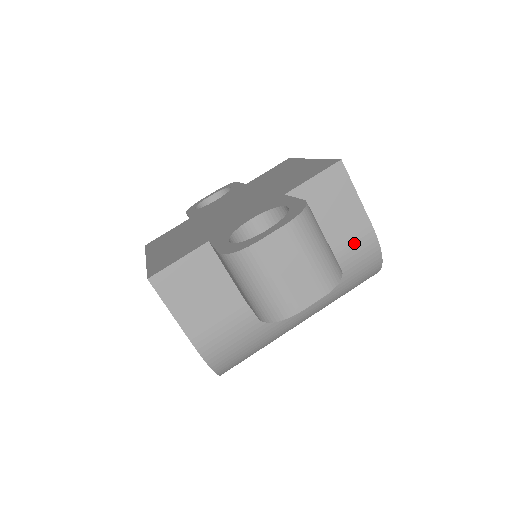
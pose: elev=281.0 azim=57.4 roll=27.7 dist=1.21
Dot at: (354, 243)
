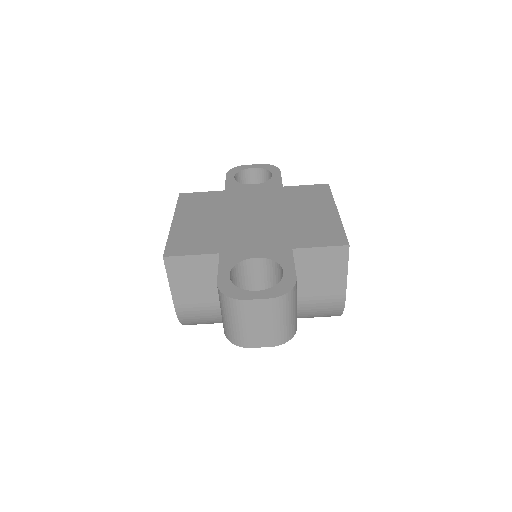
Dot at: (326, 300)
